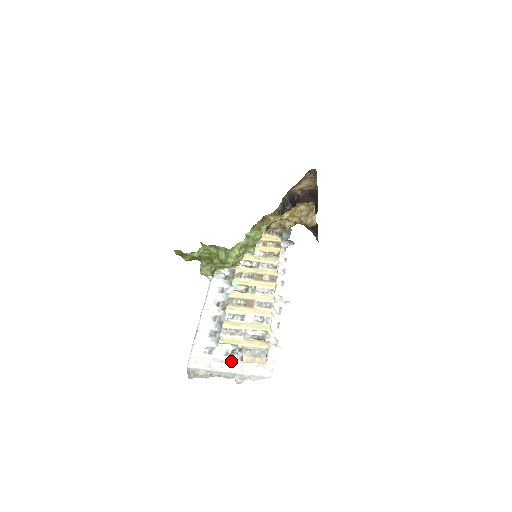
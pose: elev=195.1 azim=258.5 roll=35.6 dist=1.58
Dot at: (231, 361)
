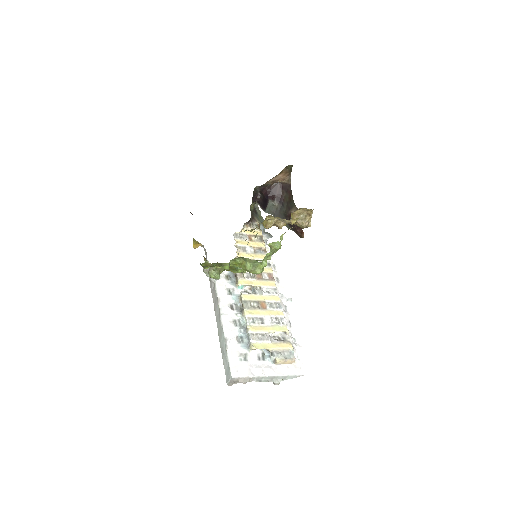
Dot at: (266, 365)
